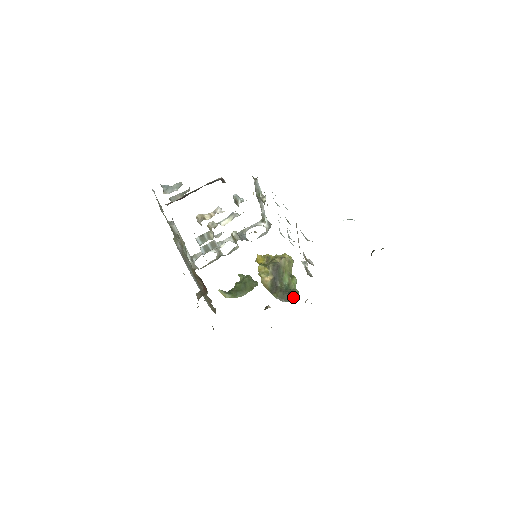
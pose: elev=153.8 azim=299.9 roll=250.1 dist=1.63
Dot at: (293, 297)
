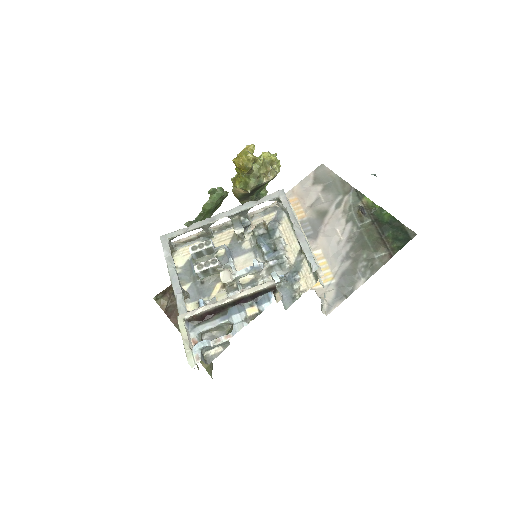
Dot at: occluded
